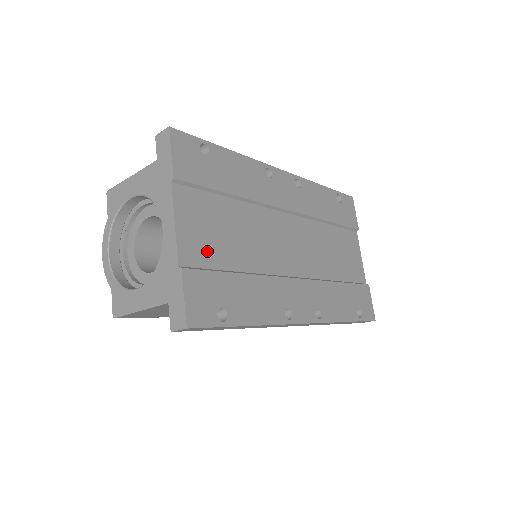
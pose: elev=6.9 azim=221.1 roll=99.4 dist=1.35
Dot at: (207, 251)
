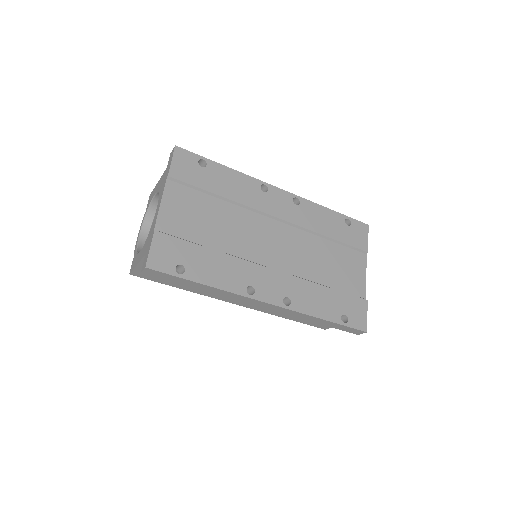
Dot at: (183, 227)
